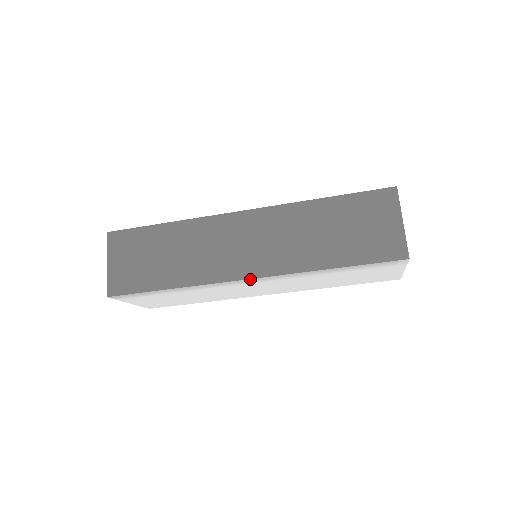
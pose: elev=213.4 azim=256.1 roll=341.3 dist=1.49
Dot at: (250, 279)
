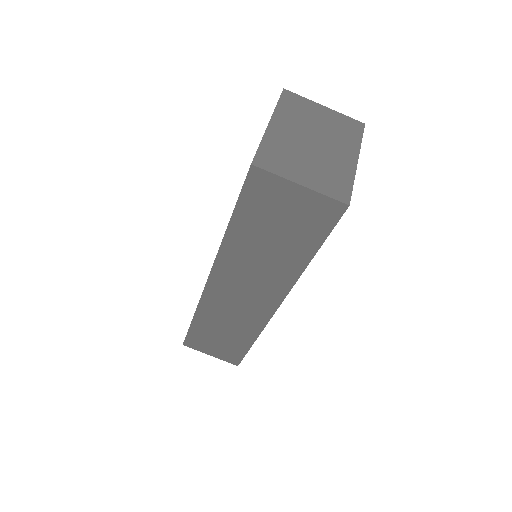
Dot at: (278, 306)
